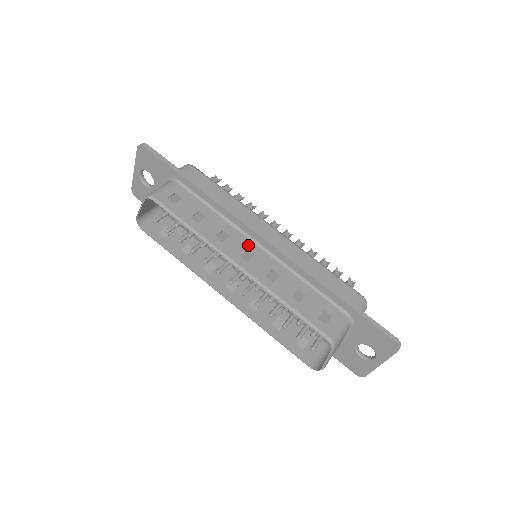
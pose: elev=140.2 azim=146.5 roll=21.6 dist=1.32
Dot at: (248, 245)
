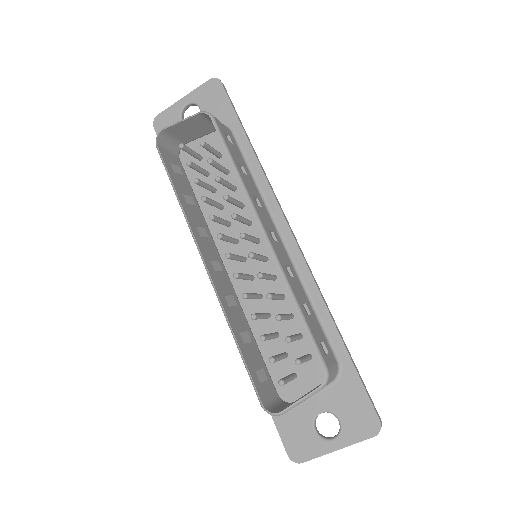
Dot at: (274, 229)
